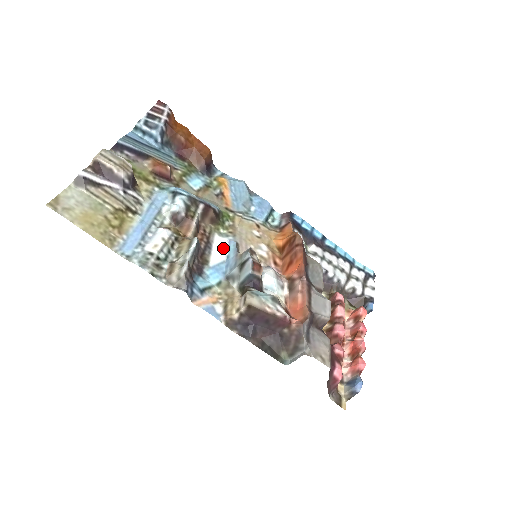
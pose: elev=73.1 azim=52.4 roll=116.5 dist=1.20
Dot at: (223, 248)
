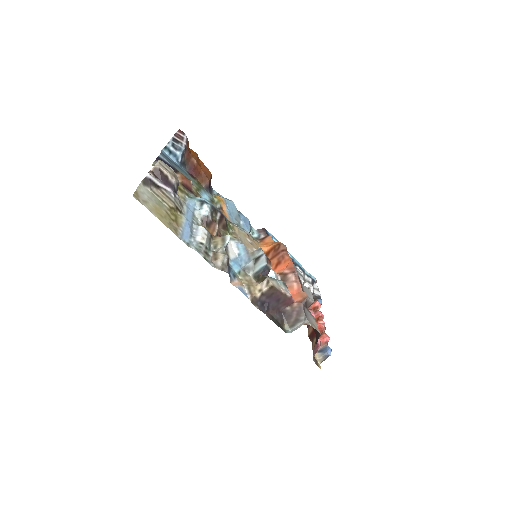
Dot at: (234, 248)
